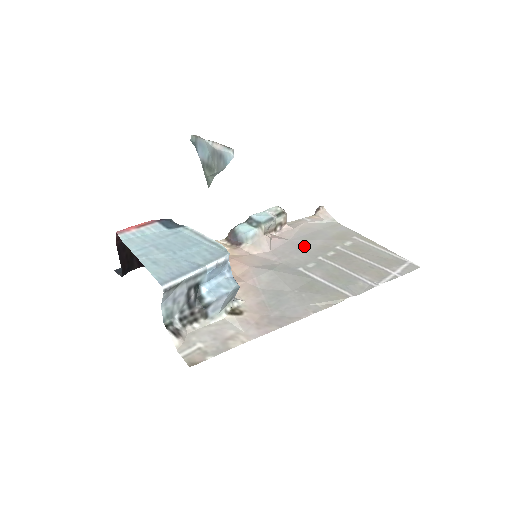
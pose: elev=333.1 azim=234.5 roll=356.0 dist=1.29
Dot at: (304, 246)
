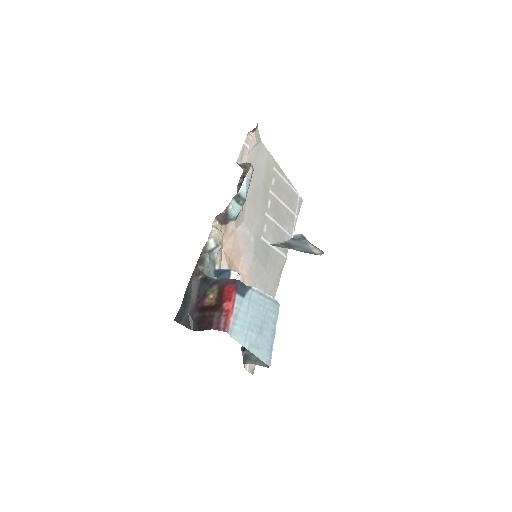
Dot at: (256, 200)
